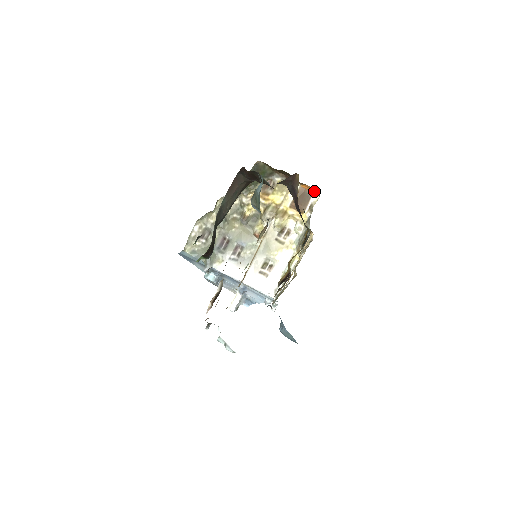
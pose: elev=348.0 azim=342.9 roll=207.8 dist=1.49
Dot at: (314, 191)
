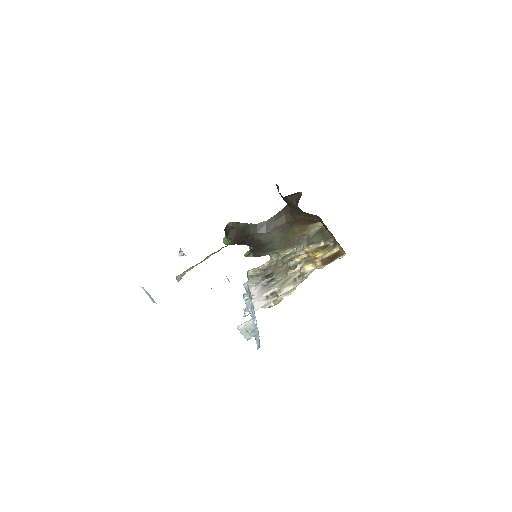
Dot at: (344, 254)
